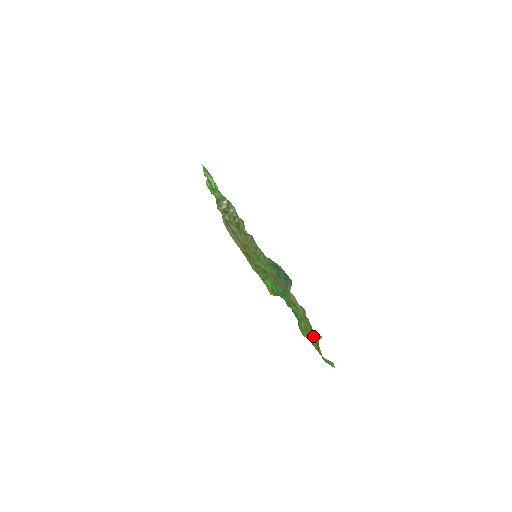
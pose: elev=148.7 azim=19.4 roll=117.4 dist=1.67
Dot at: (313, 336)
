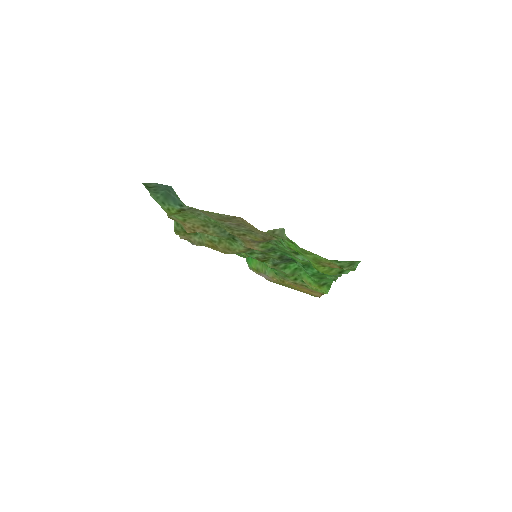
Dot at: (297, 247)
